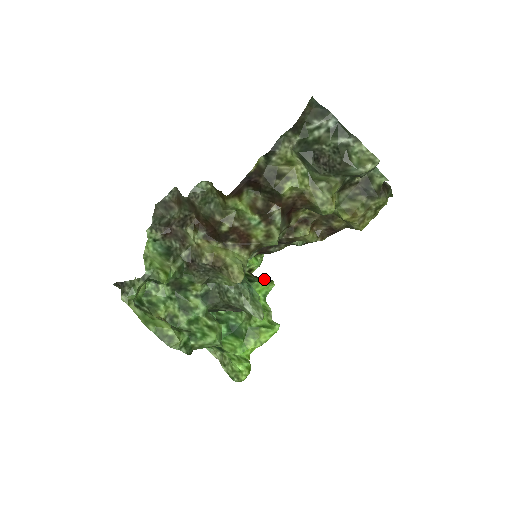
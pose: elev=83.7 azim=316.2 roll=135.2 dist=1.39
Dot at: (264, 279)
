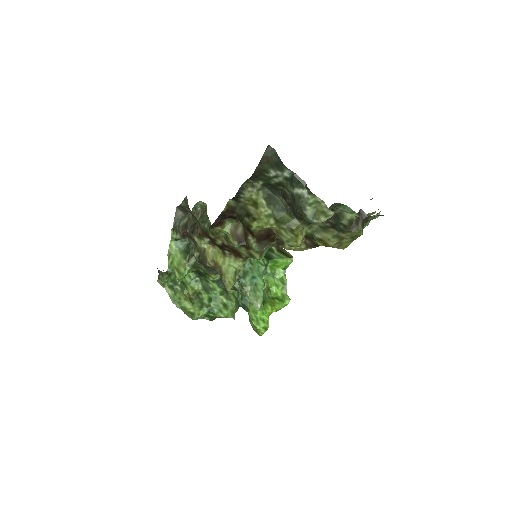
Dot at: (285, 254)
